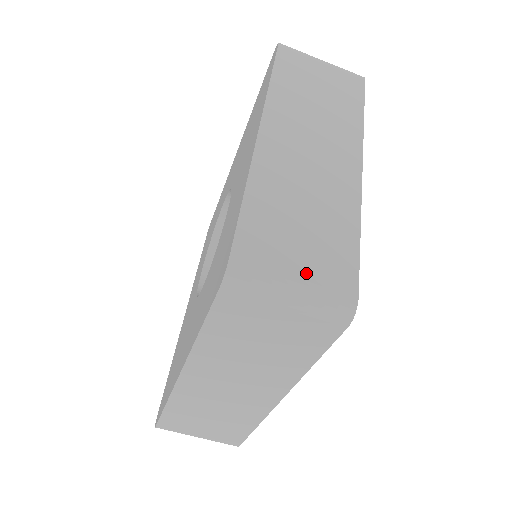
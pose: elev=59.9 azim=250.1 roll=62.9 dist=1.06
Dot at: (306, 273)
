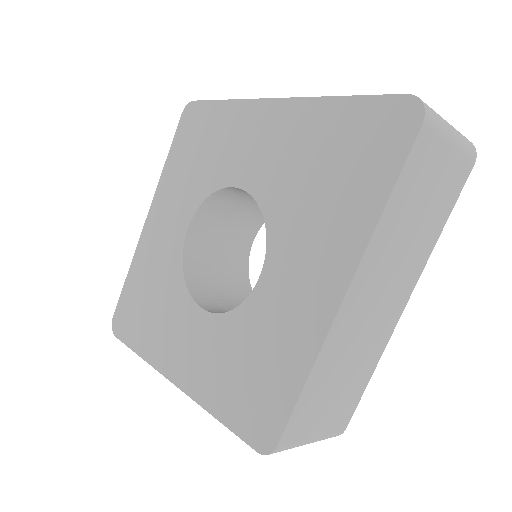
Dot at: (323, 429)
